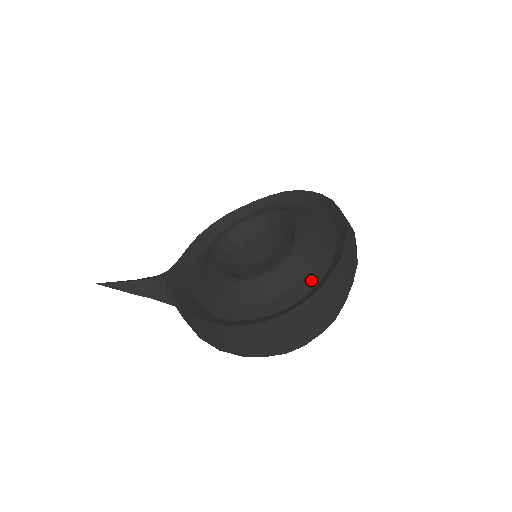
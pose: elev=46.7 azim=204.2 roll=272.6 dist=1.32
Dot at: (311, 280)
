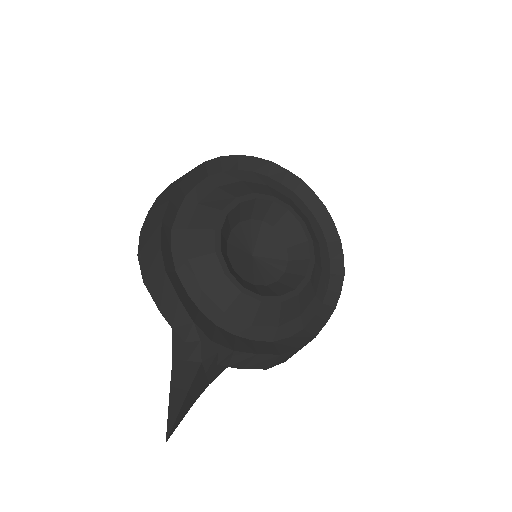
Dot at: (324, 252)
